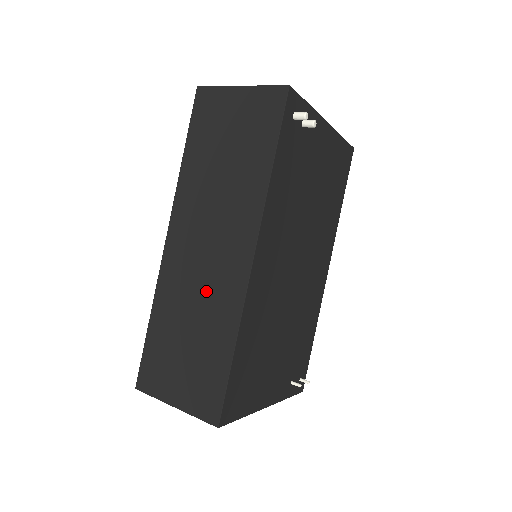
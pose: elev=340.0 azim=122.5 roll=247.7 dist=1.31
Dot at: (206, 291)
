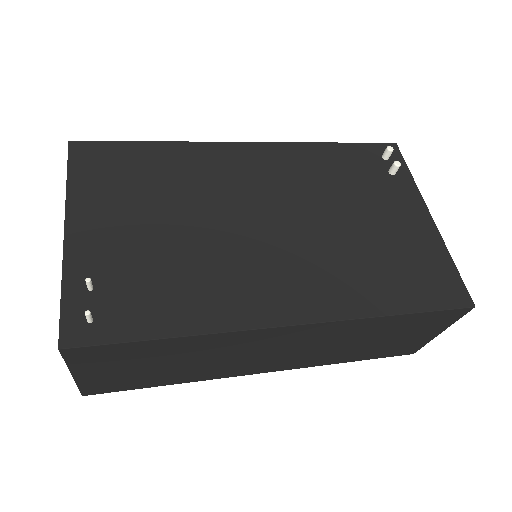
Dot at: occluded
